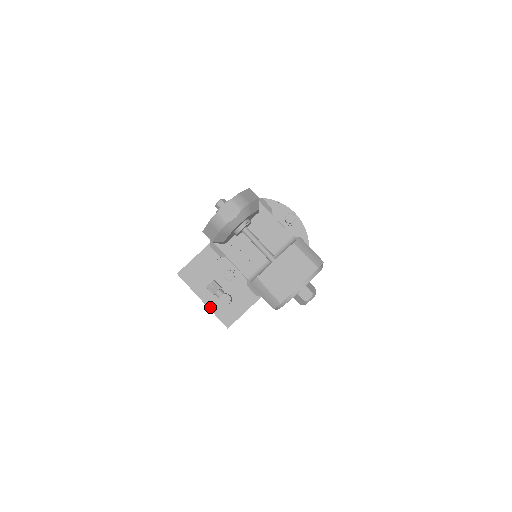
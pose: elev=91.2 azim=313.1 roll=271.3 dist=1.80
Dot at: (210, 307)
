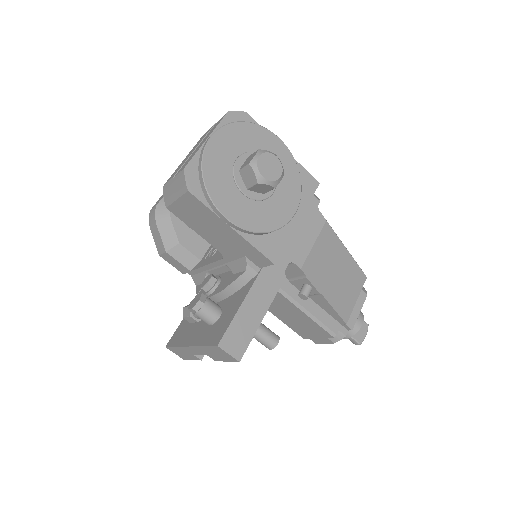
Dot at: (196, 344)
